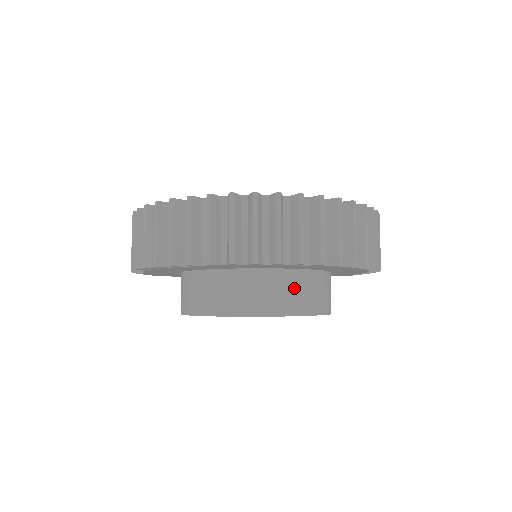
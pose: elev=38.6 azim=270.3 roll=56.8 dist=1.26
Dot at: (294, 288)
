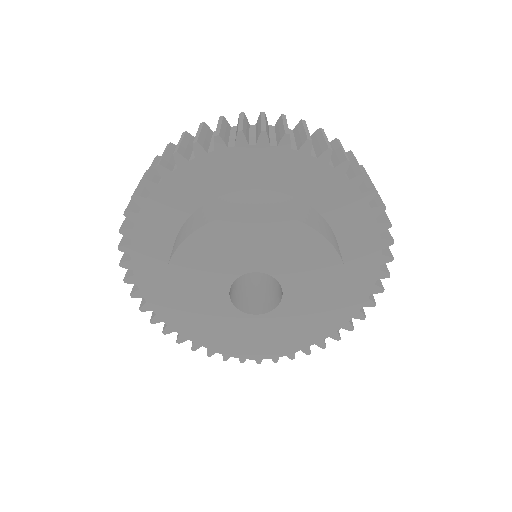
Dot at: (276, 200)
